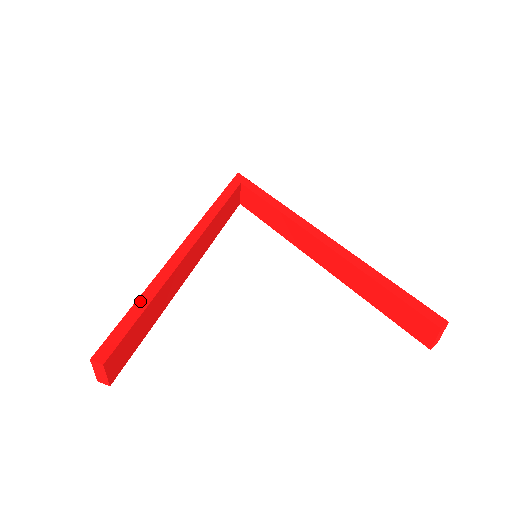
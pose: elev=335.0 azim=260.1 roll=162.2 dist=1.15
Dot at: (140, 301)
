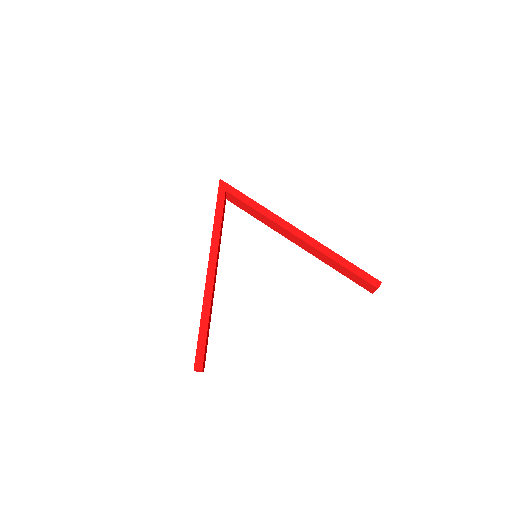
Dot at: (202, 322)
